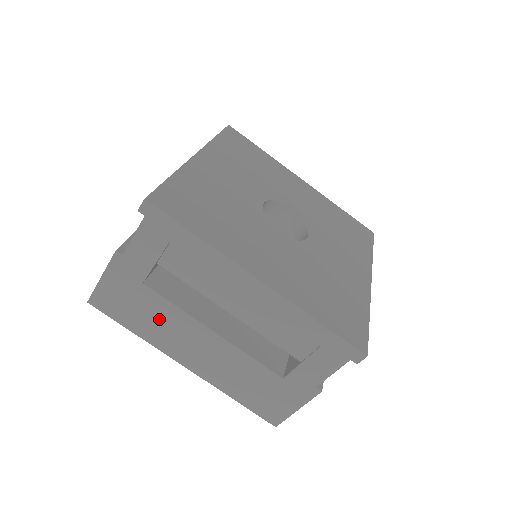
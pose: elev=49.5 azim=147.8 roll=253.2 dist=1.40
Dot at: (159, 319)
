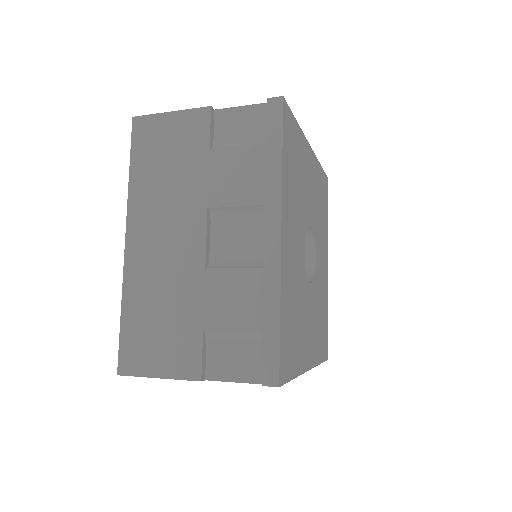
Dot at: occluded
